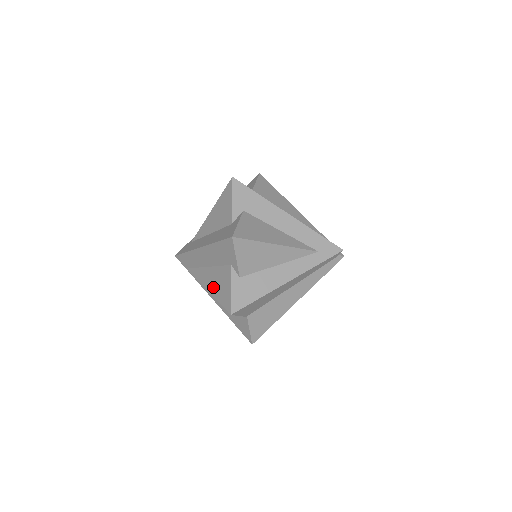
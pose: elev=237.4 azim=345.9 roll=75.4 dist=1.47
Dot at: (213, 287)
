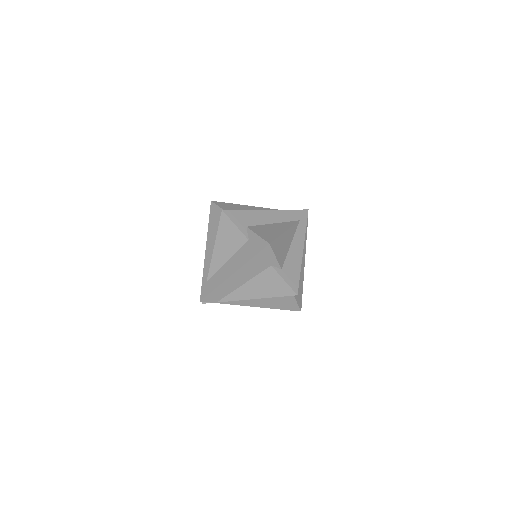
Dot at: (262, 292)
